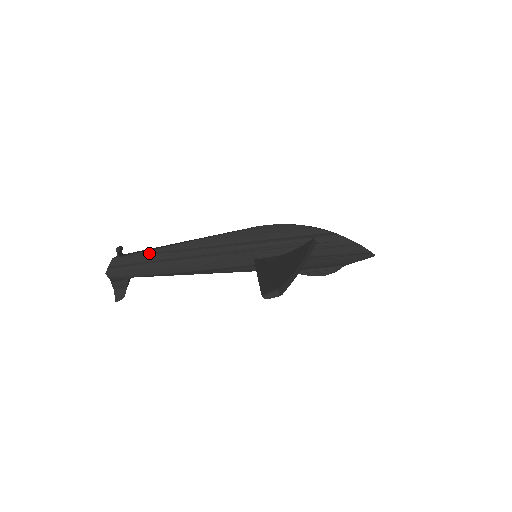
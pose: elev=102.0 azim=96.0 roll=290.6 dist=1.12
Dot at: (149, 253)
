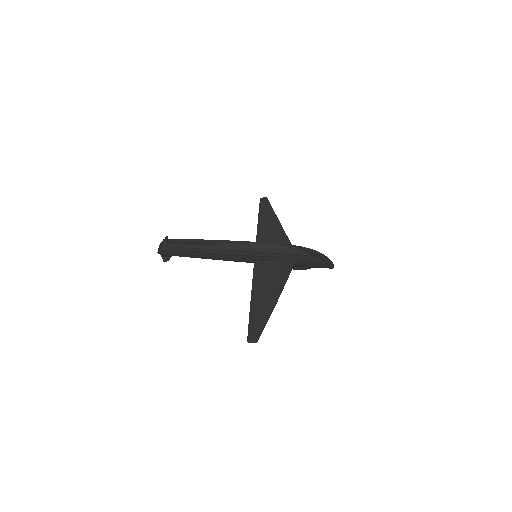
Dot at: (186, 247)
